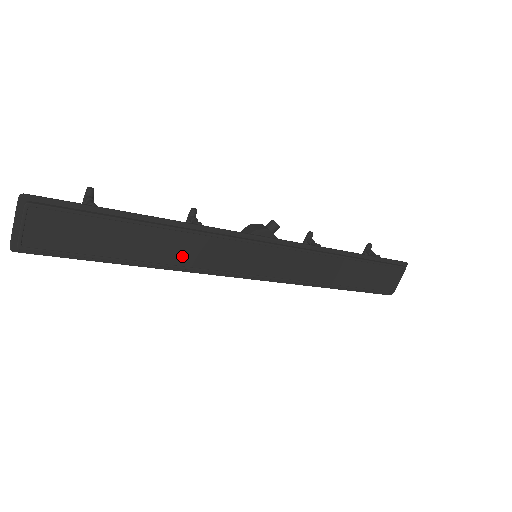
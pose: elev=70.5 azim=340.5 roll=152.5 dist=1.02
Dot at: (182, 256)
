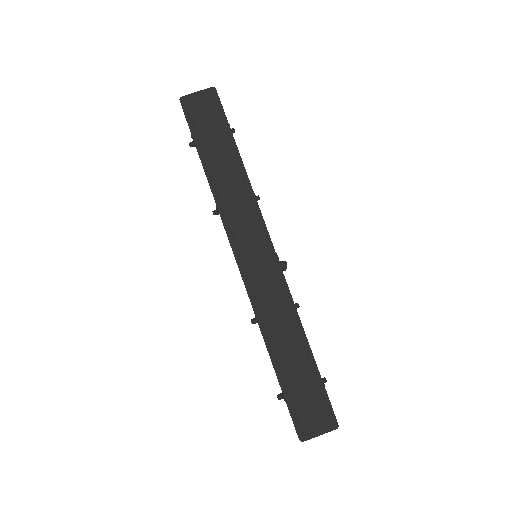
Dot at: (227, 193)
